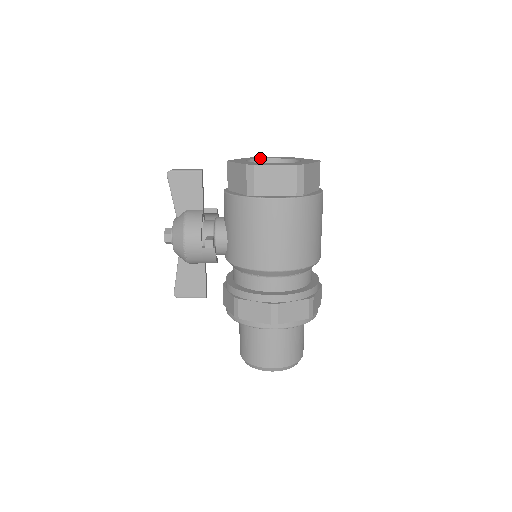
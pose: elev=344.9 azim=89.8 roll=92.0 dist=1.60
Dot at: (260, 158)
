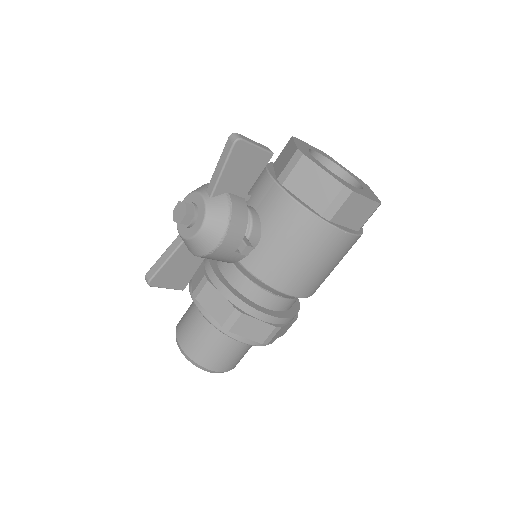
Dot at: (310, 148)
